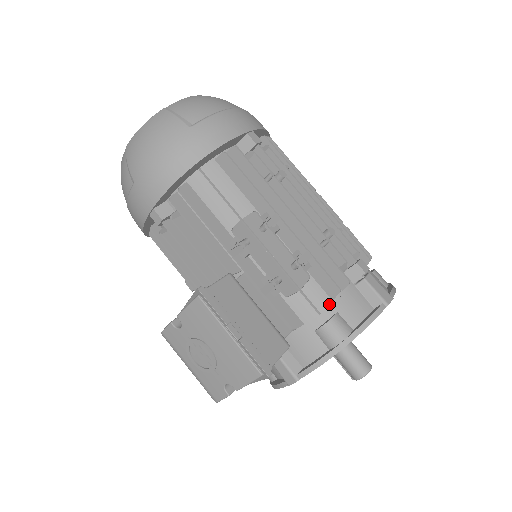
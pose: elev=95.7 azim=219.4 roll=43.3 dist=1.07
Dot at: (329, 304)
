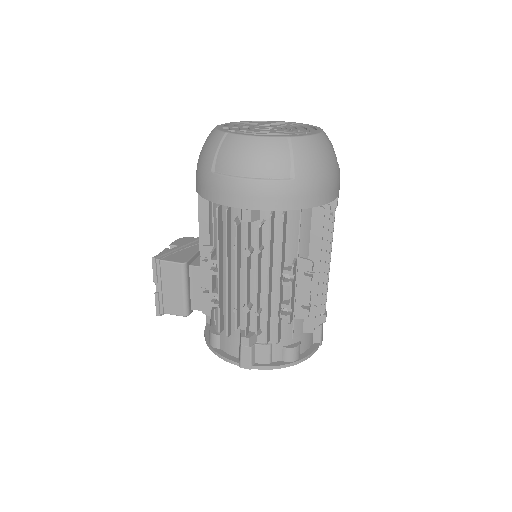
Dot at: occluded
